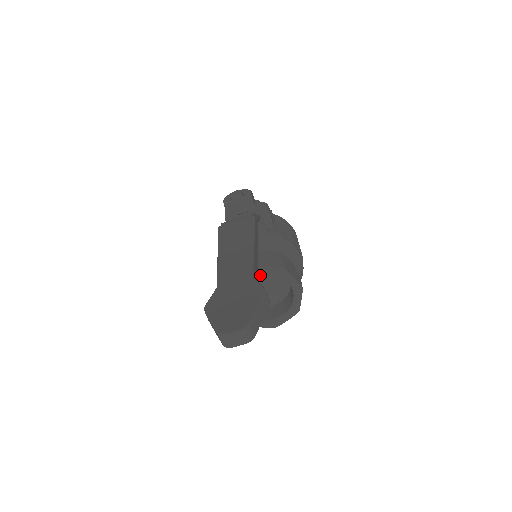
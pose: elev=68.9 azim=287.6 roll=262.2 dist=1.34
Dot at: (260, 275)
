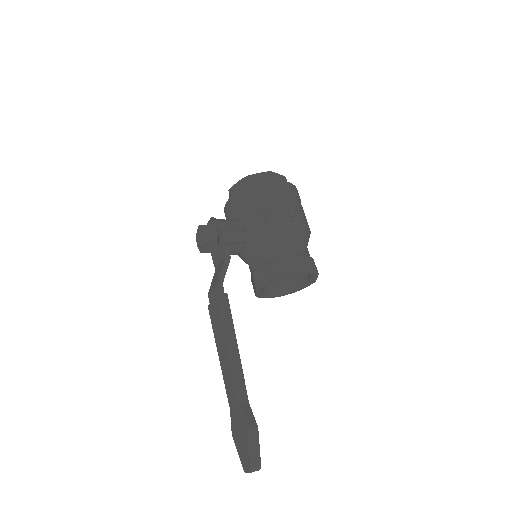
Dot at: occluded
